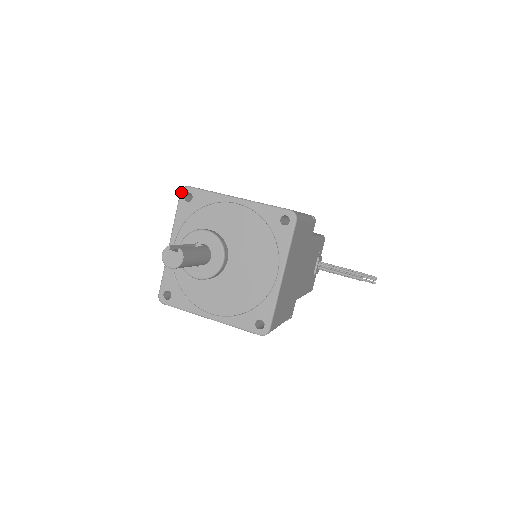
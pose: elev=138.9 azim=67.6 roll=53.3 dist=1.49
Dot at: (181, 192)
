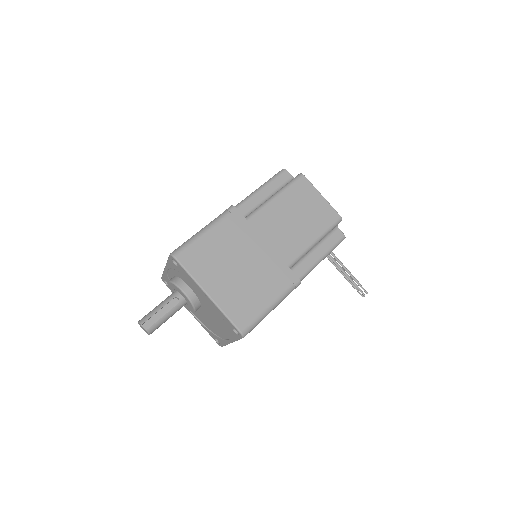
Dot at: (170, 256)
